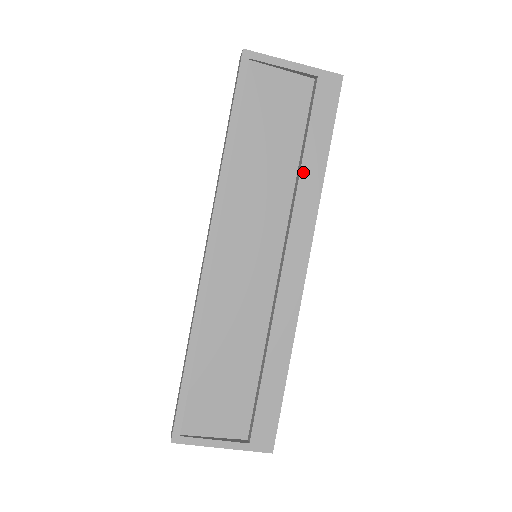
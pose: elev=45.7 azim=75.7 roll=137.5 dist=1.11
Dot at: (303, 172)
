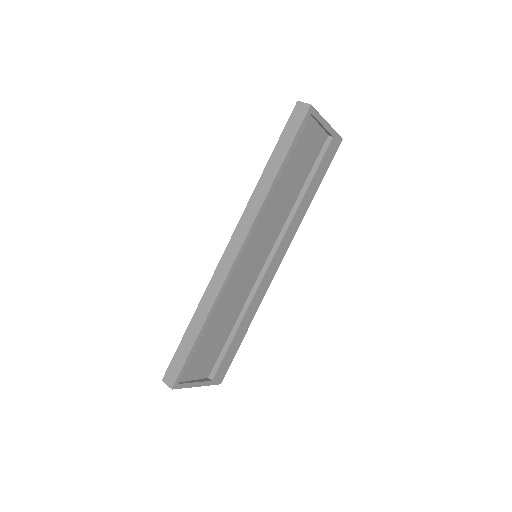
Dot at: (302, 202)
